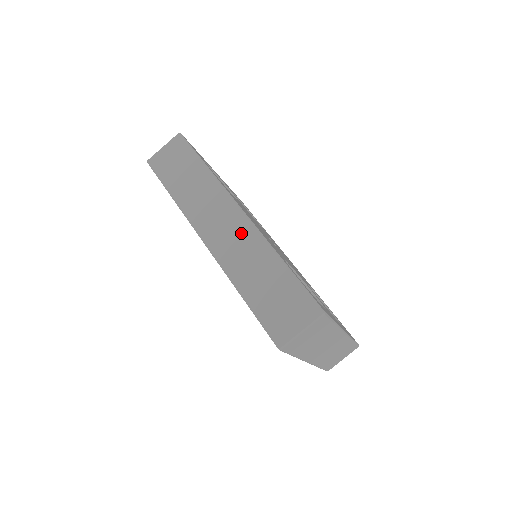
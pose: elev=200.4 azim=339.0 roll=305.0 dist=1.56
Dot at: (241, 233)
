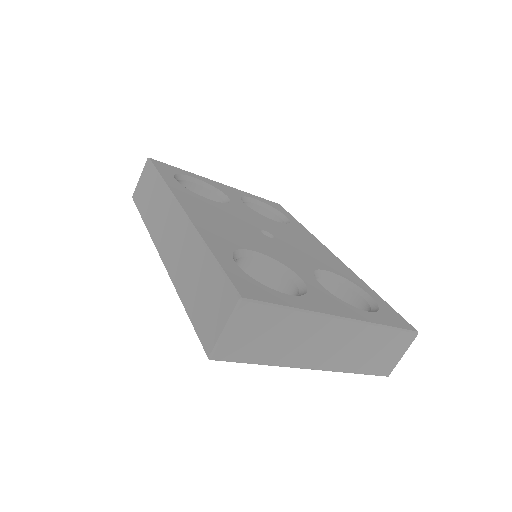
Dot at: (181, 235)
